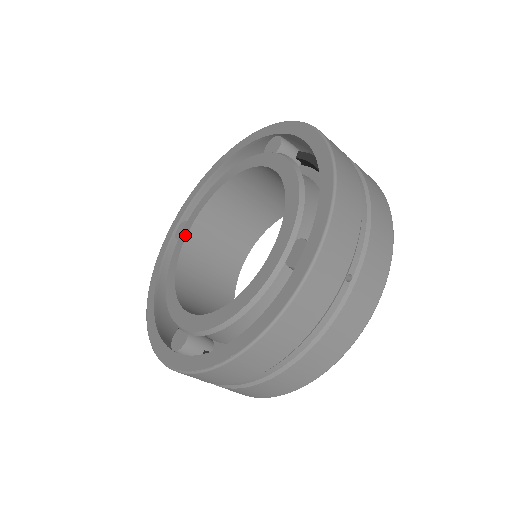
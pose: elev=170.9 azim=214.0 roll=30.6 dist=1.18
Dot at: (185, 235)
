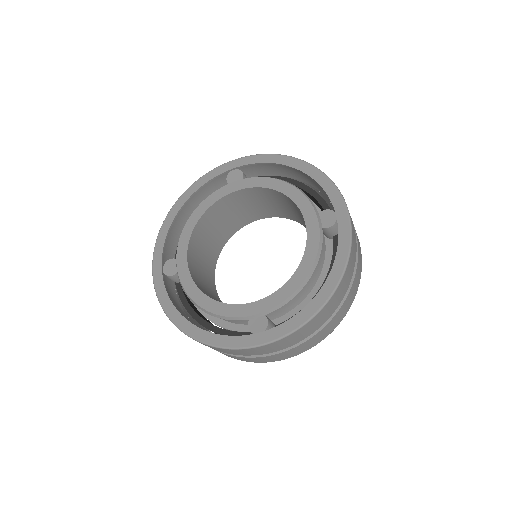
Dot at: (186, 265)
